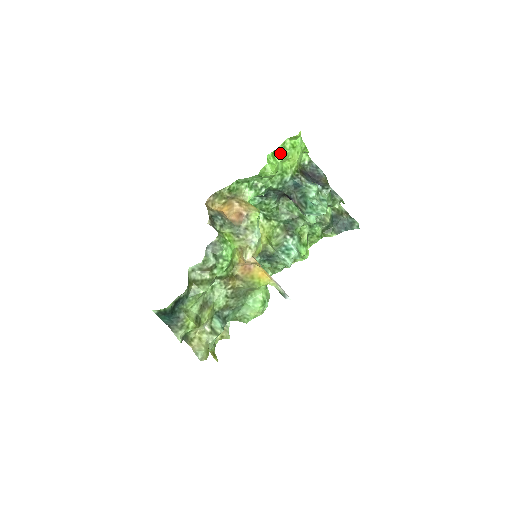
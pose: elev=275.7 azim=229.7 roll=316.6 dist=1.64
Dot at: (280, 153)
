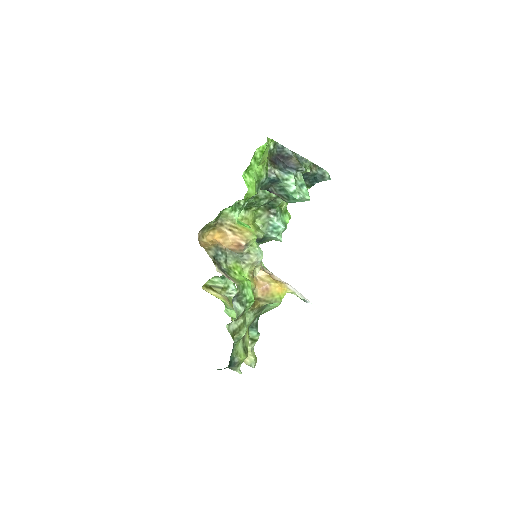
Dot at: (252, 166)
